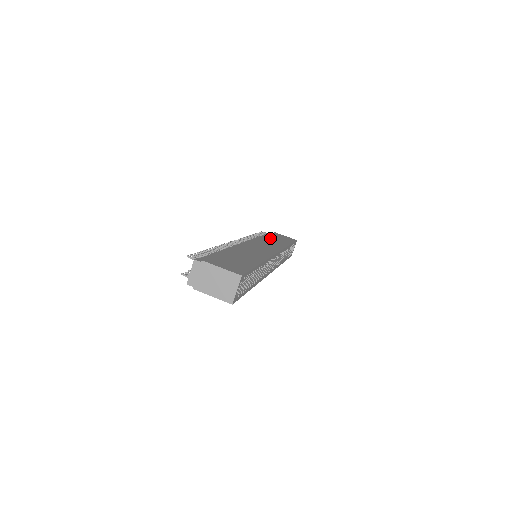
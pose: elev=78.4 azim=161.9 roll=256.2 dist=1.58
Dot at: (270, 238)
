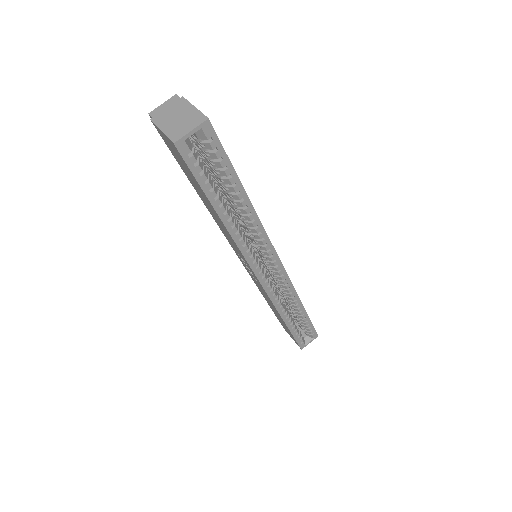
Dot at: occluded
